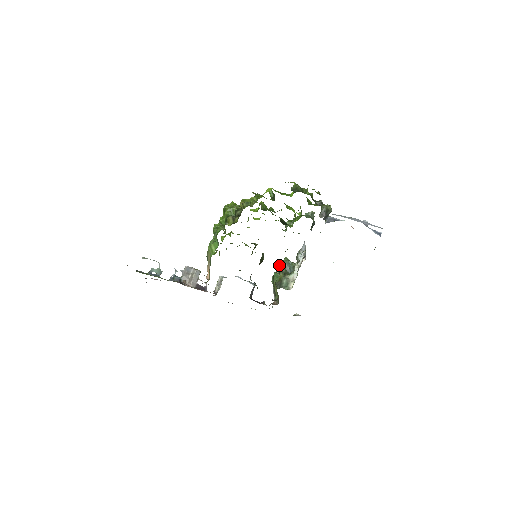
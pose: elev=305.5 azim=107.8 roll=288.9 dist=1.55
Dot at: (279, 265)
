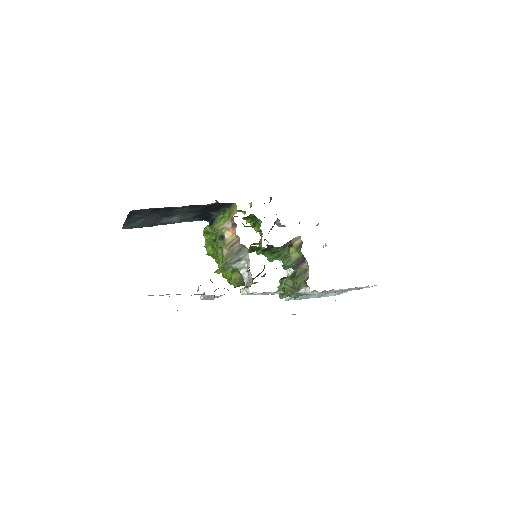
Dot at: (280, 284)
